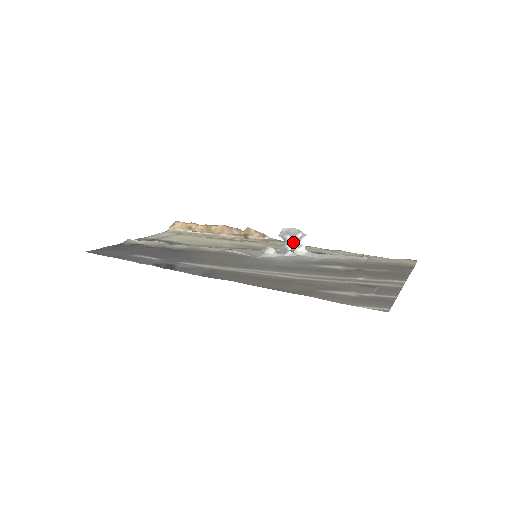
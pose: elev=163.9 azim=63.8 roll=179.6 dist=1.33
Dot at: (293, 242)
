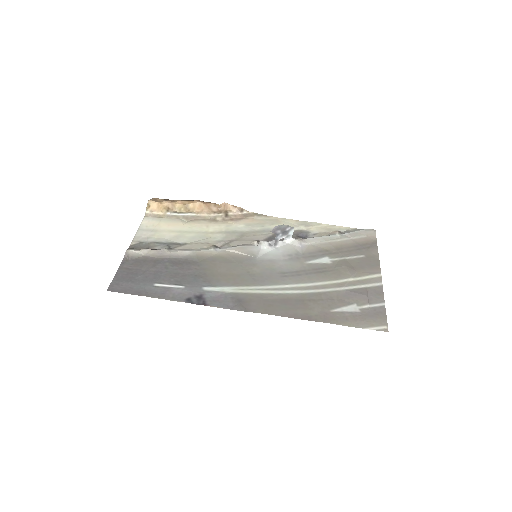
Dot at: (282, 234)
